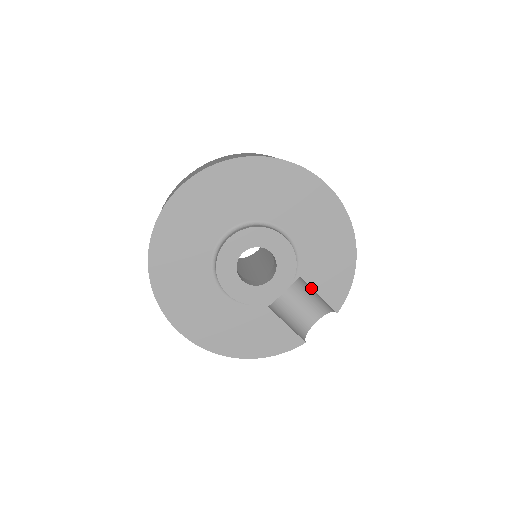
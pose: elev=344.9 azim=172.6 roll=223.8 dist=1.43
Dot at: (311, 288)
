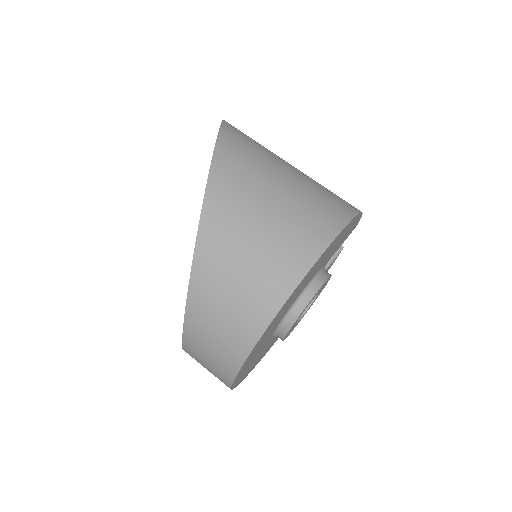
Dot at: occluded
